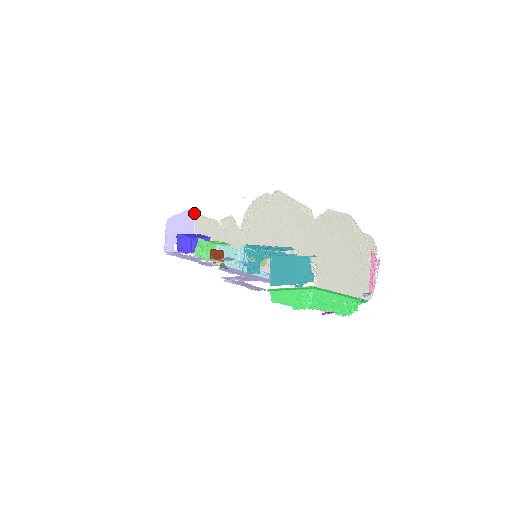
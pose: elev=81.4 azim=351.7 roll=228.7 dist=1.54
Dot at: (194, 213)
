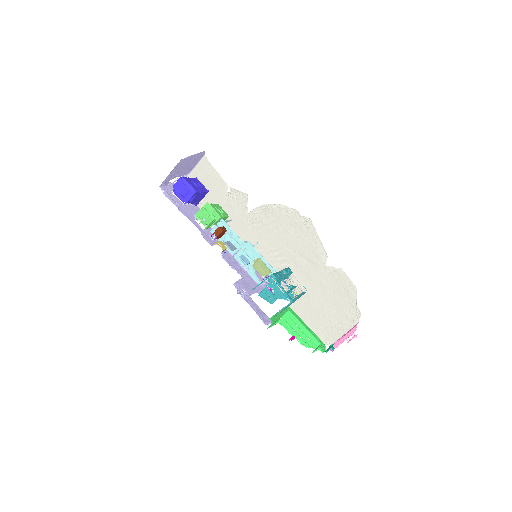
Dot at: (203, 155)
